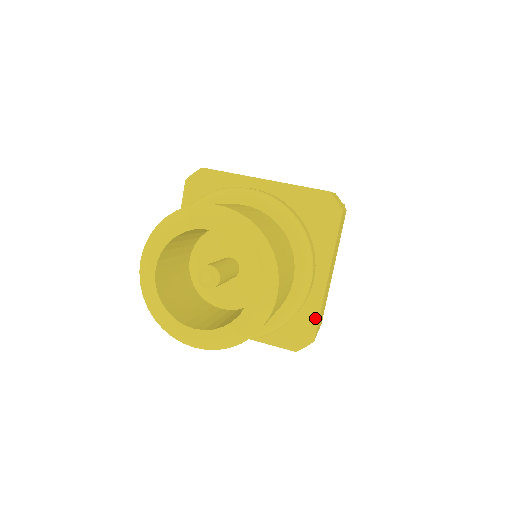
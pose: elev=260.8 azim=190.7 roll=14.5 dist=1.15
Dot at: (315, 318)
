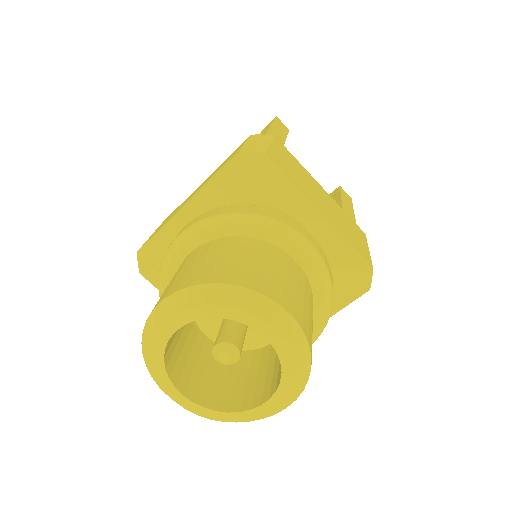
Dot at: occluded
